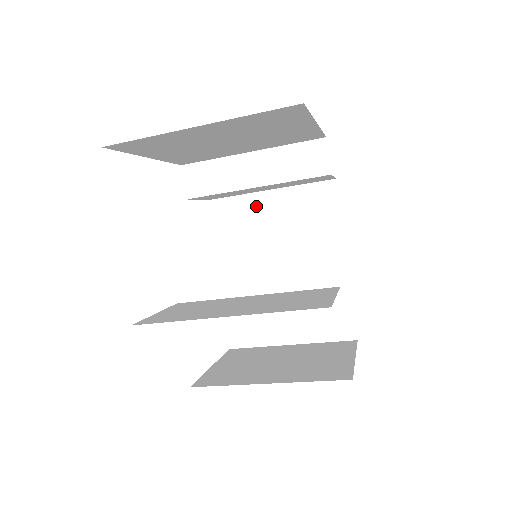
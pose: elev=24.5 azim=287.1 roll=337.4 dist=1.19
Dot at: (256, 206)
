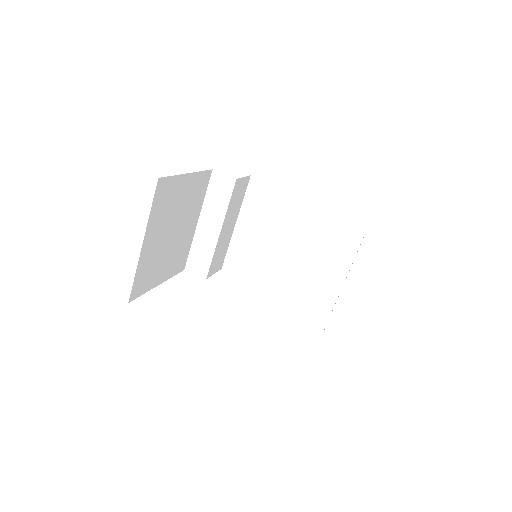
Dot at: (242, 238)
